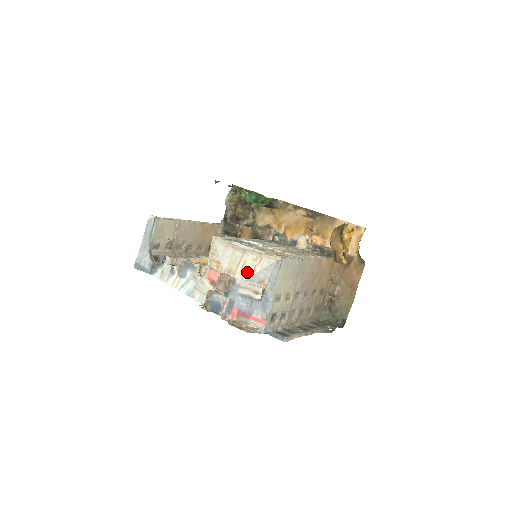
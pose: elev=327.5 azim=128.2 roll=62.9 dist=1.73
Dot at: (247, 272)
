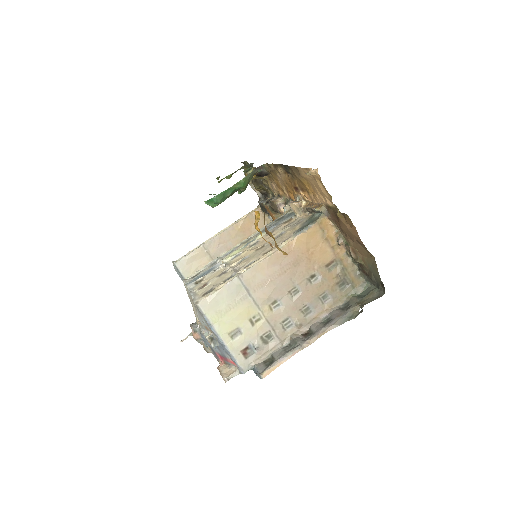
Dot at: occluded
